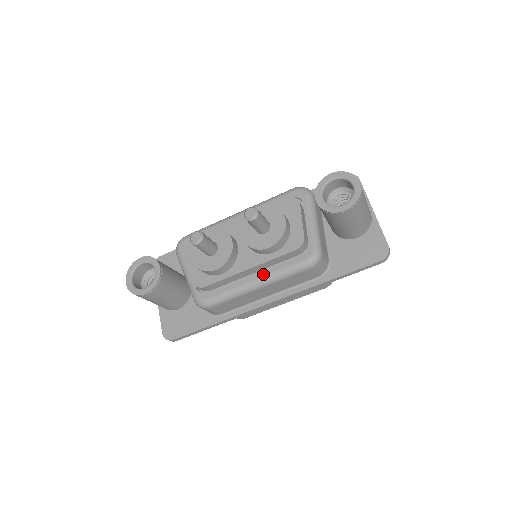
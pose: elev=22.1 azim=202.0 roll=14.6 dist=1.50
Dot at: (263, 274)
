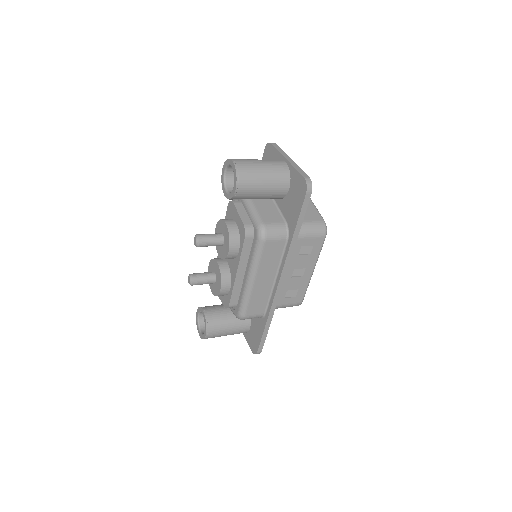
Dot at: (247, 270)
